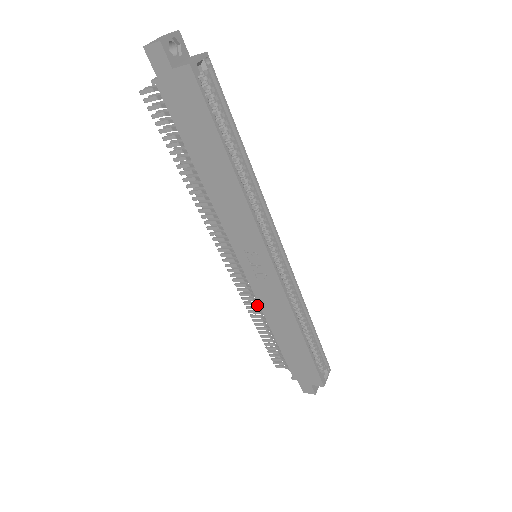
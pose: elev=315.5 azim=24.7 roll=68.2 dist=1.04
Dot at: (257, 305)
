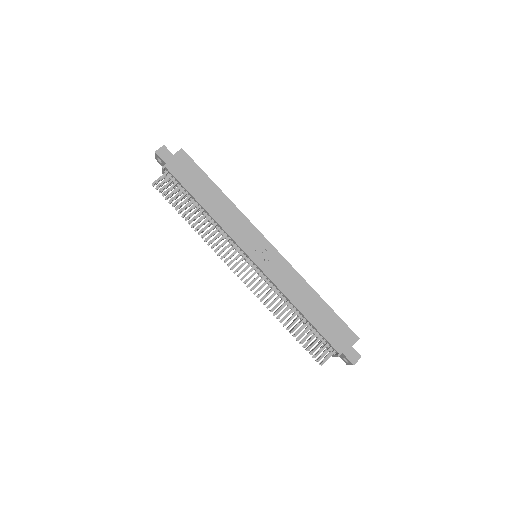
Dot at: occluded
